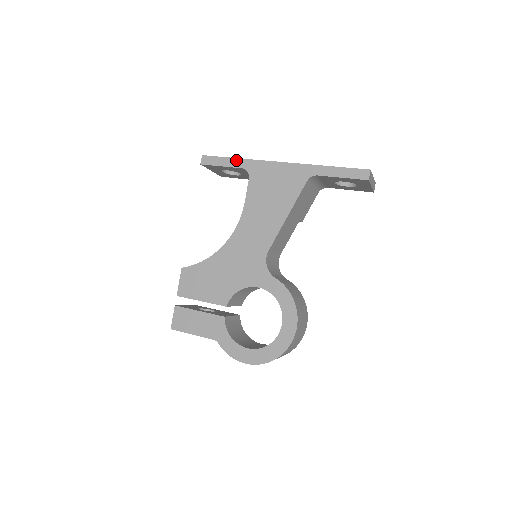
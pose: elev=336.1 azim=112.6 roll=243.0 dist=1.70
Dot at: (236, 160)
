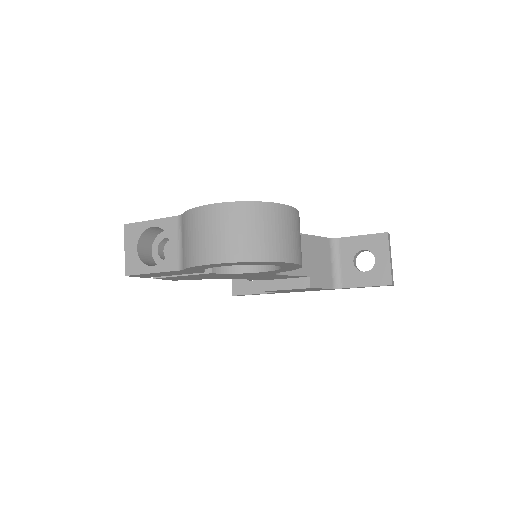
Dot at: occluded
